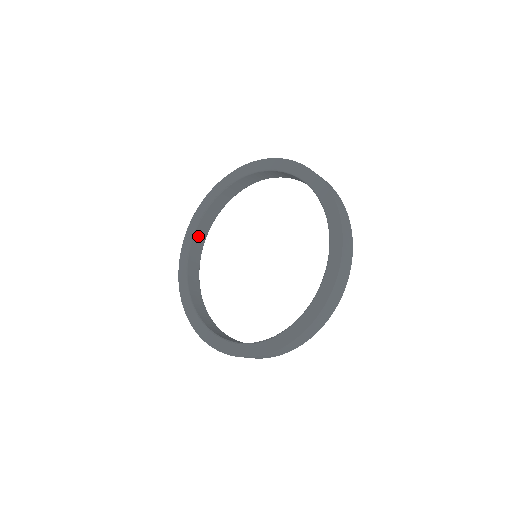
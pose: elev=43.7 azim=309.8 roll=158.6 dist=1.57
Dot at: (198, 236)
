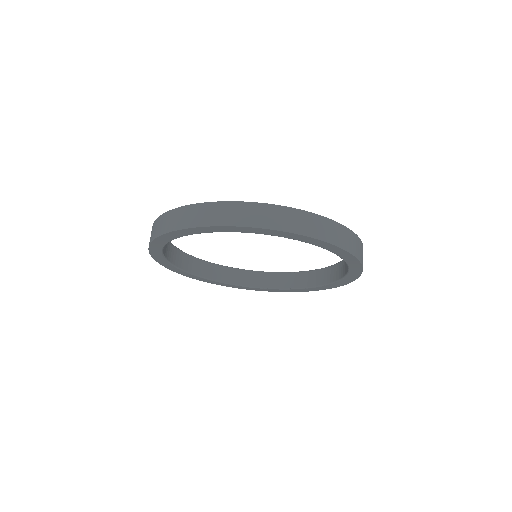
Dot at: occluded
